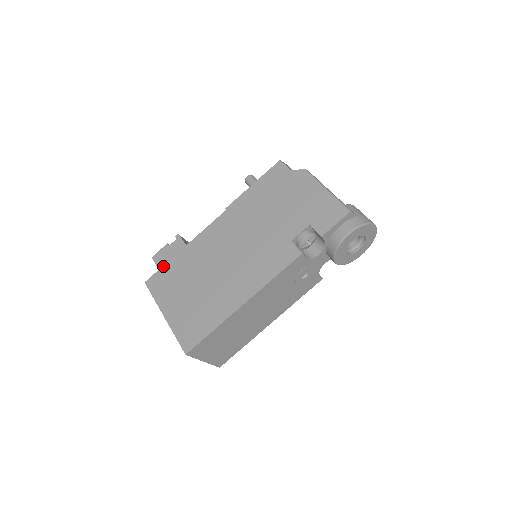
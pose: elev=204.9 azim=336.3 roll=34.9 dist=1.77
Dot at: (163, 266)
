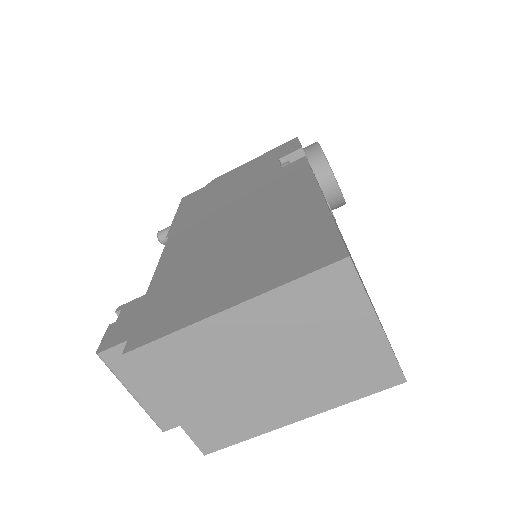
Dot at: (137, 316)
